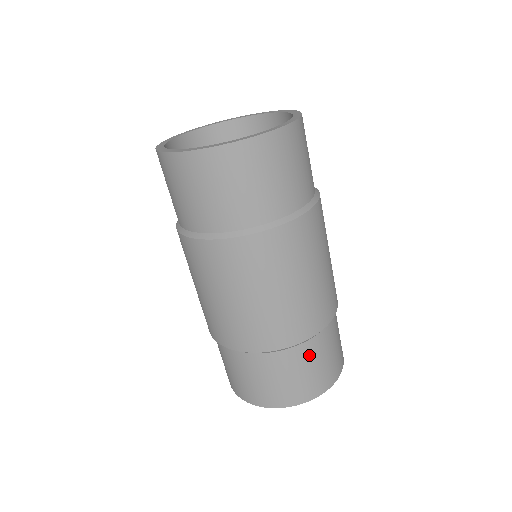
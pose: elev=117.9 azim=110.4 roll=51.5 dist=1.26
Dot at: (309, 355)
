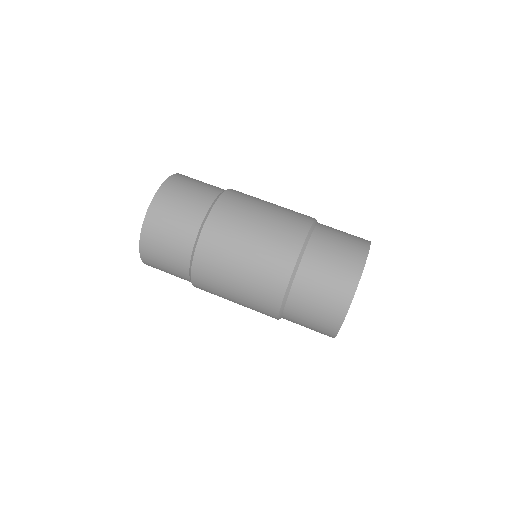
Dot at: (318, 256)
